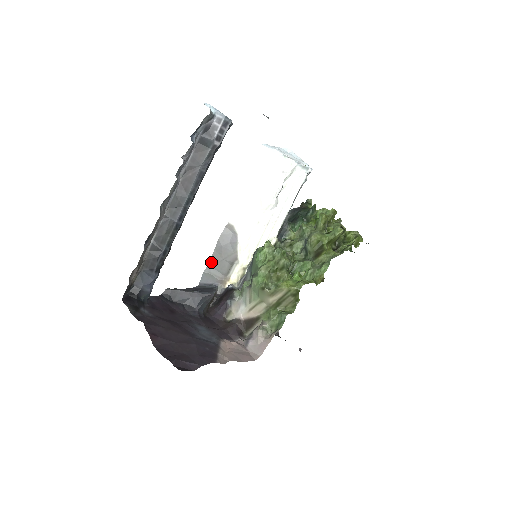
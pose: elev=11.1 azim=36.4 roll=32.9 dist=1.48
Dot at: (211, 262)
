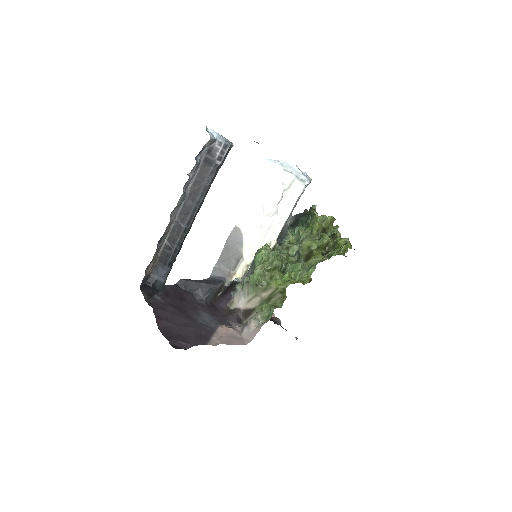
Dot at: (221, 258)
